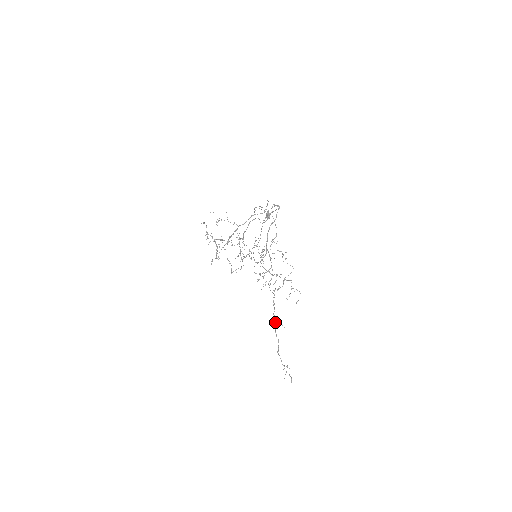
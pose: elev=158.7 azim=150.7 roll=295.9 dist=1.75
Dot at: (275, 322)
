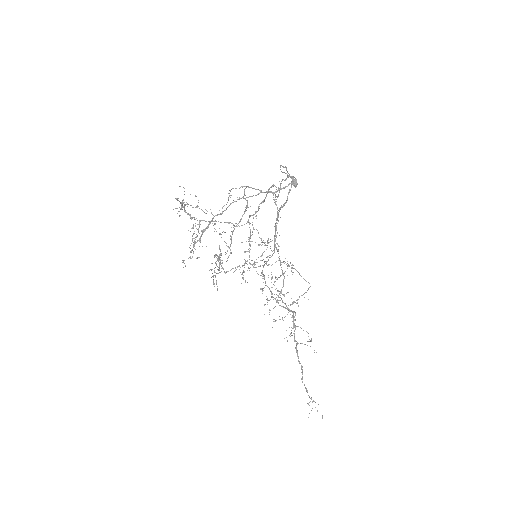
Dot at: (296, 343)
